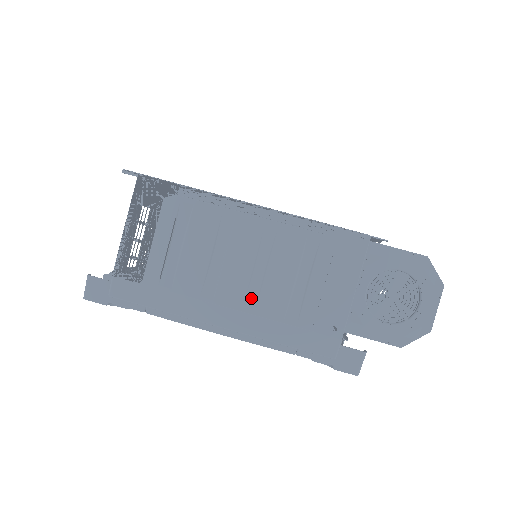
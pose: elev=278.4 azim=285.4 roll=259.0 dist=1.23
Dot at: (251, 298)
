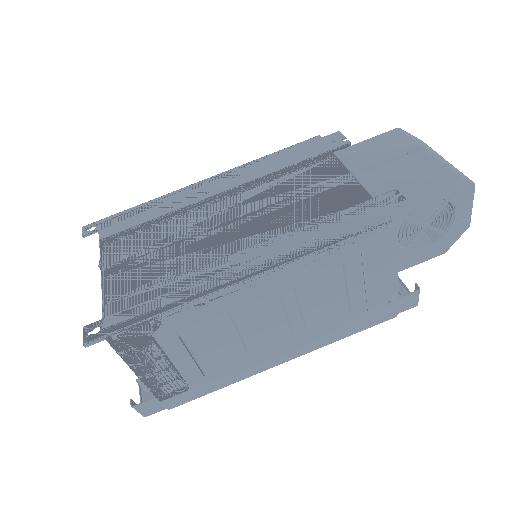
Dot at: (299, 333)
